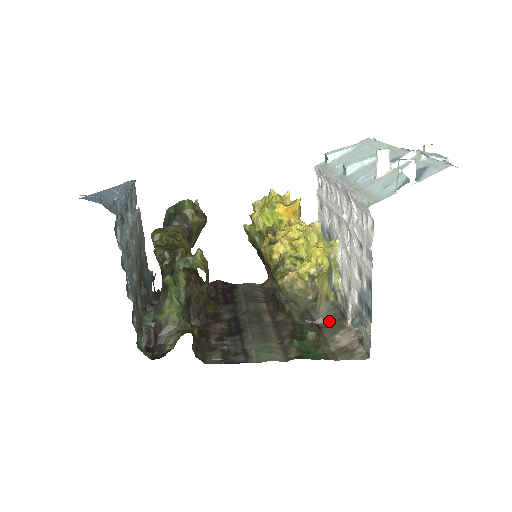
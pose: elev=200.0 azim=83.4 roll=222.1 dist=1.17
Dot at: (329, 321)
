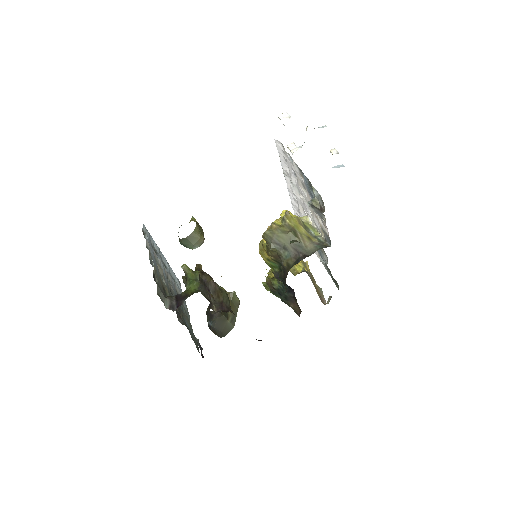
Dot at: occluded
